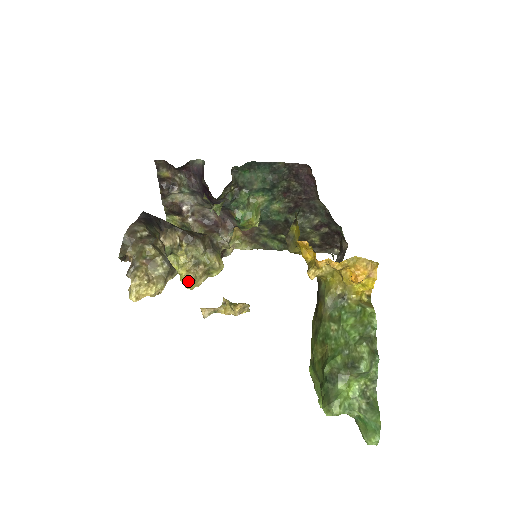
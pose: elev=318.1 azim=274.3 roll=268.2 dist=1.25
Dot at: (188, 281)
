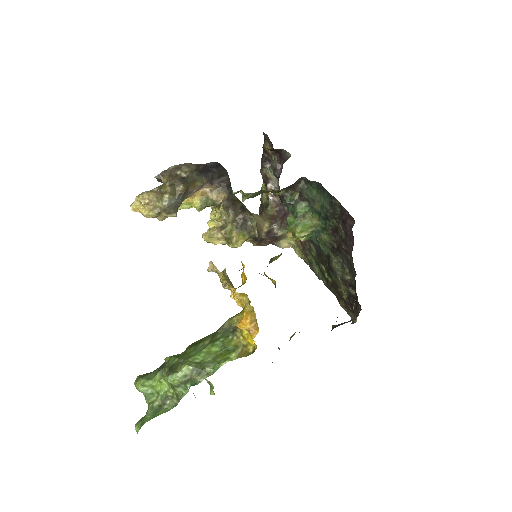
Dot at: (206, 233)
